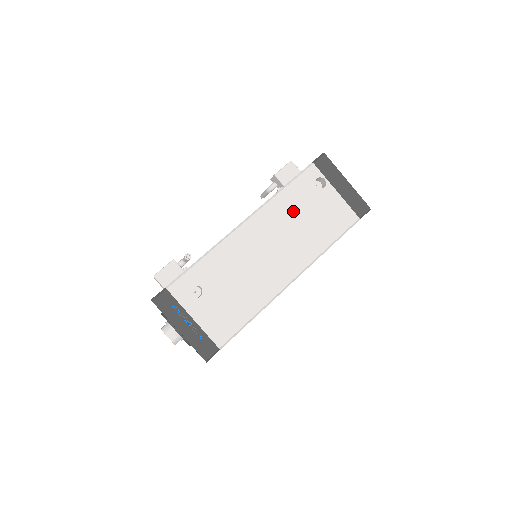
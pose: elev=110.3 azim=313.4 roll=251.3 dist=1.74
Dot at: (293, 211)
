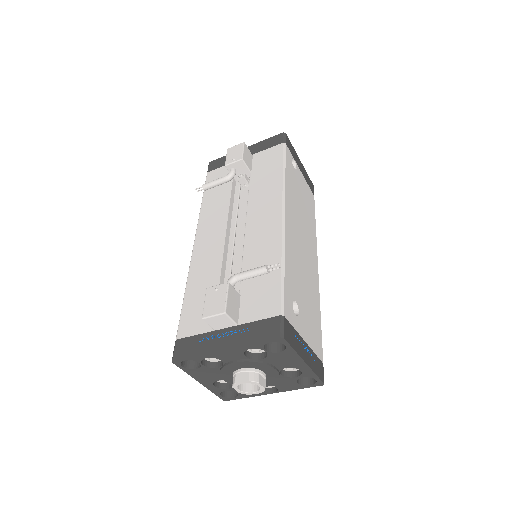
Dot at: (296, 195)
